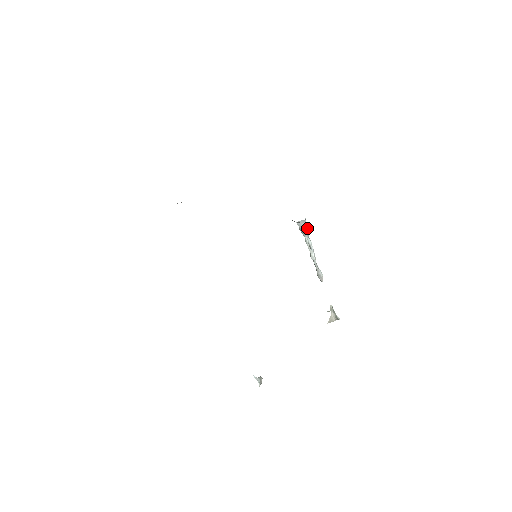
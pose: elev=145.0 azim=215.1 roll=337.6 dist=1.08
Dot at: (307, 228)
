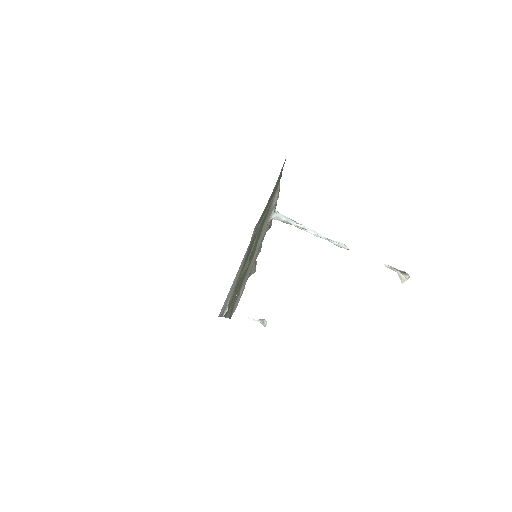
Dot at: (287, 218)
